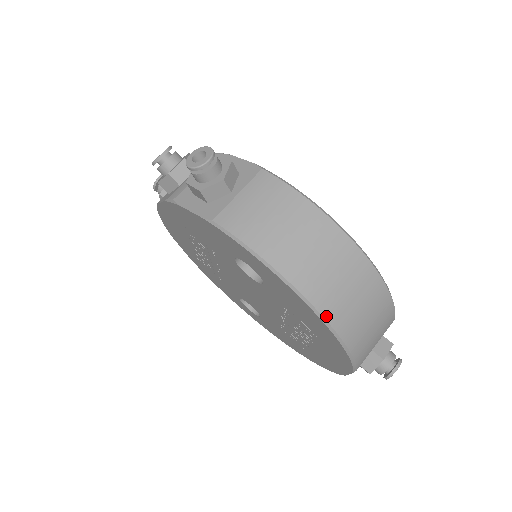
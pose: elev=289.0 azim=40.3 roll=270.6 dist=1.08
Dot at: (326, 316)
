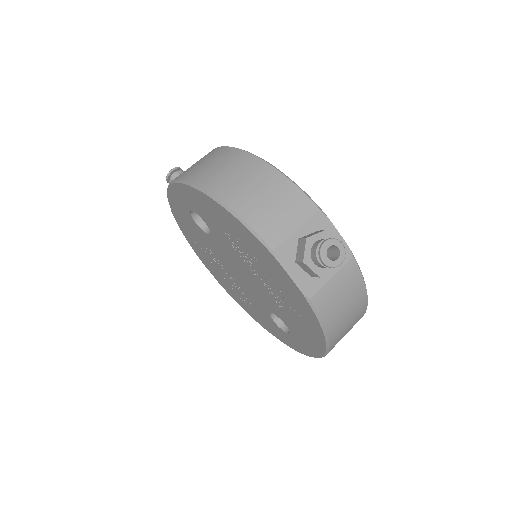
Dot at: (204, 187)
